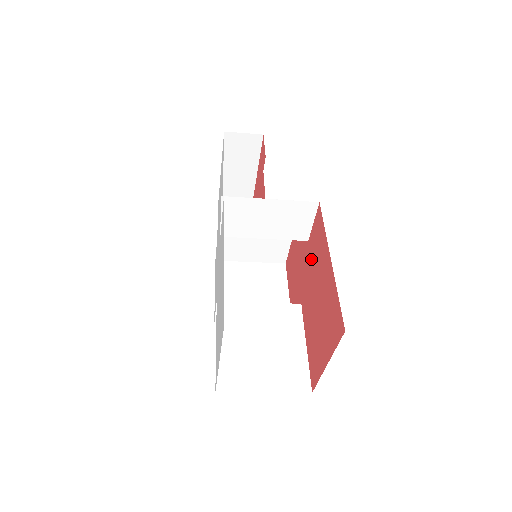
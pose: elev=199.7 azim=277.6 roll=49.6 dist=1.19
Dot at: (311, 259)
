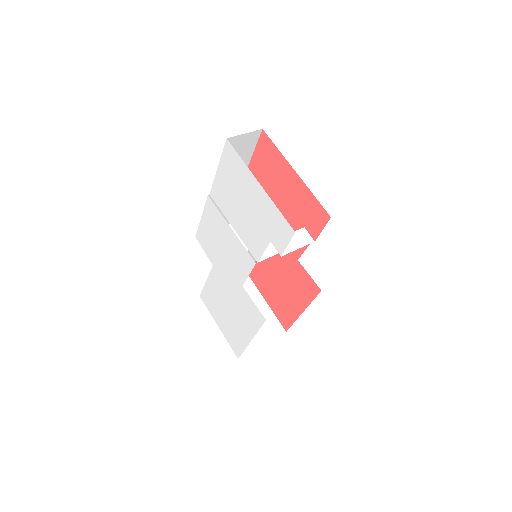
Dot at: (292, 270)
